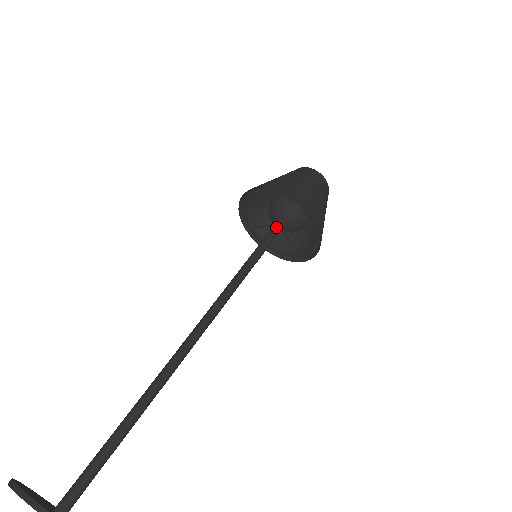
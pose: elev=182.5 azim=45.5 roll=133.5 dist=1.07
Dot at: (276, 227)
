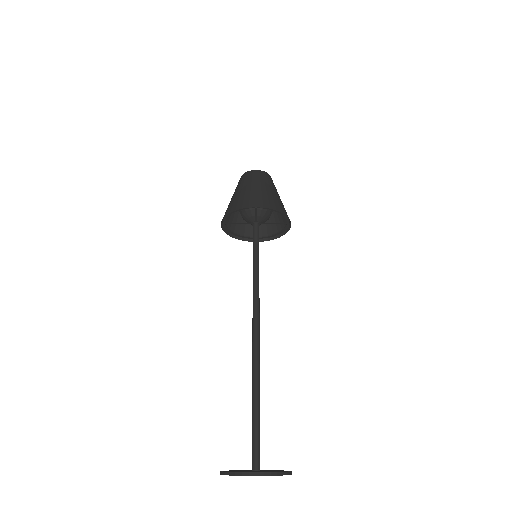
Dot at: (258, 228)
